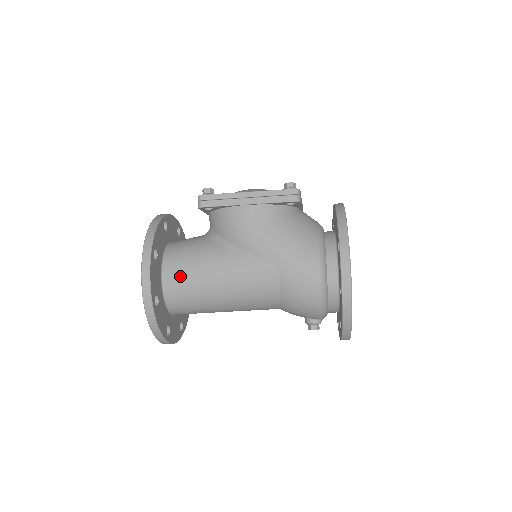
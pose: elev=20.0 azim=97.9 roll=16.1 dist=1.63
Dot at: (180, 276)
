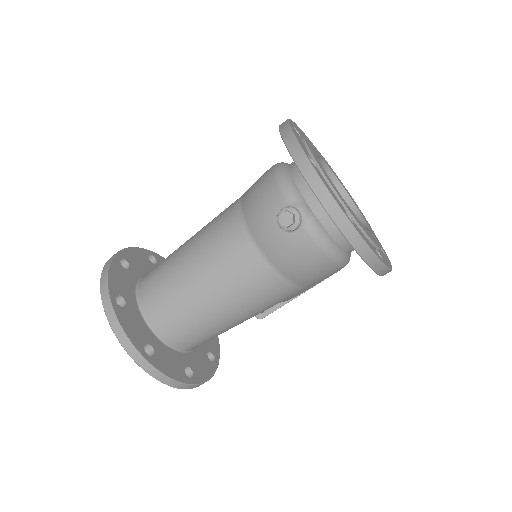
Dot at: occluded
